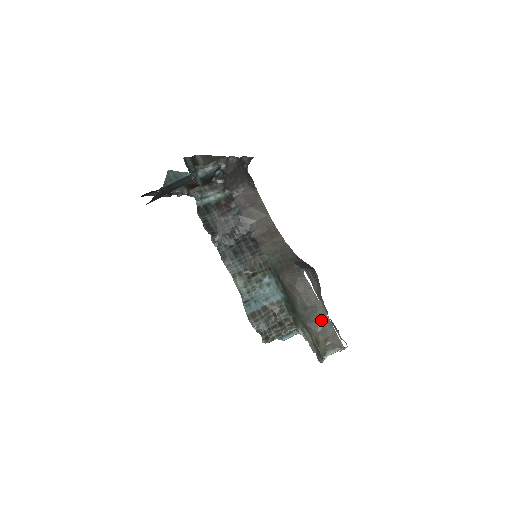
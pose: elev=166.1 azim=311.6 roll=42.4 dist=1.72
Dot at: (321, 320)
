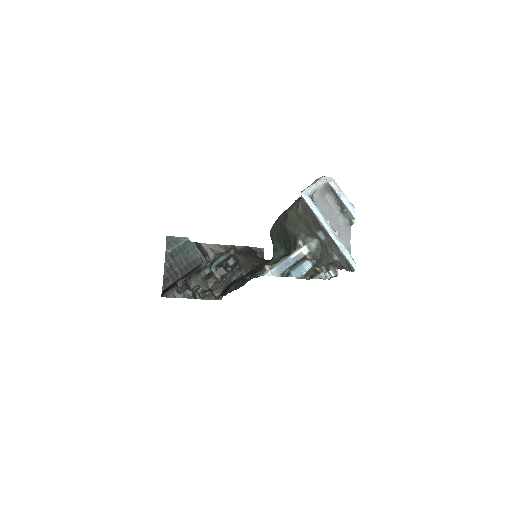
Dot at: occluded
